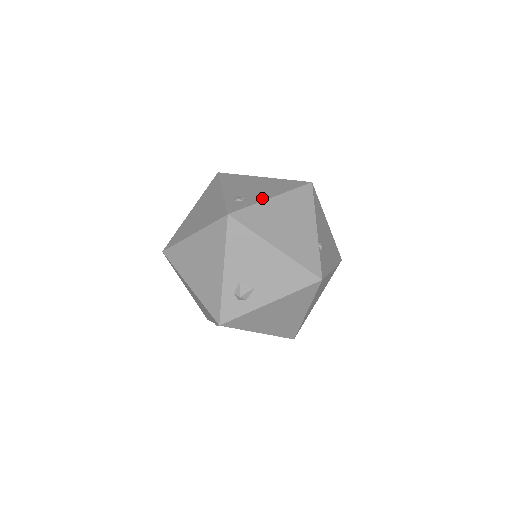
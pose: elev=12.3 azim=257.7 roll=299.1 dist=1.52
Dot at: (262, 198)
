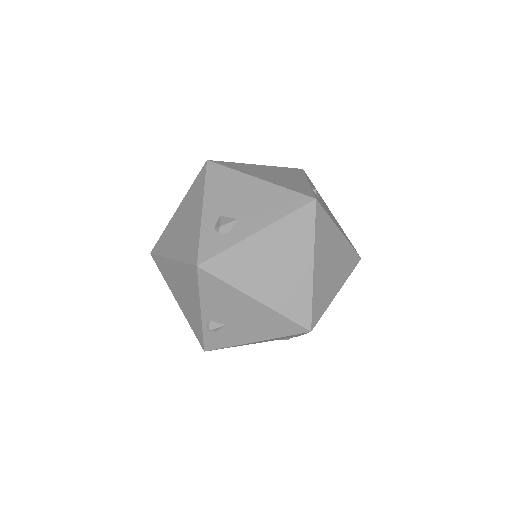
Dot at: occluded
